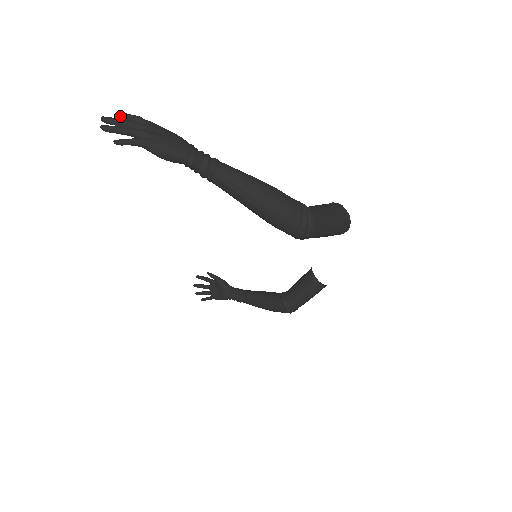
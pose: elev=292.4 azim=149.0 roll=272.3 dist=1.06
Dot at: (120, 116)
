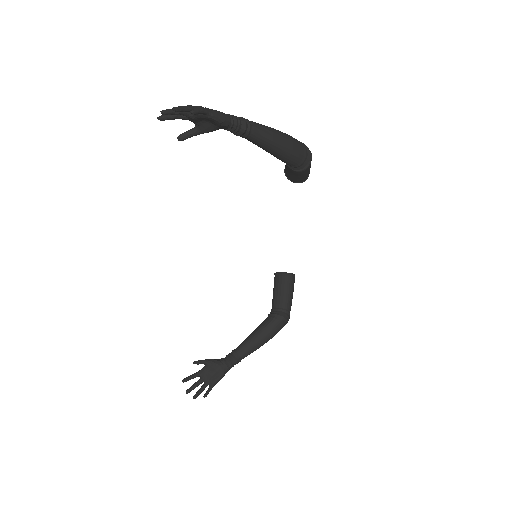
Dot at: (164, 116)
